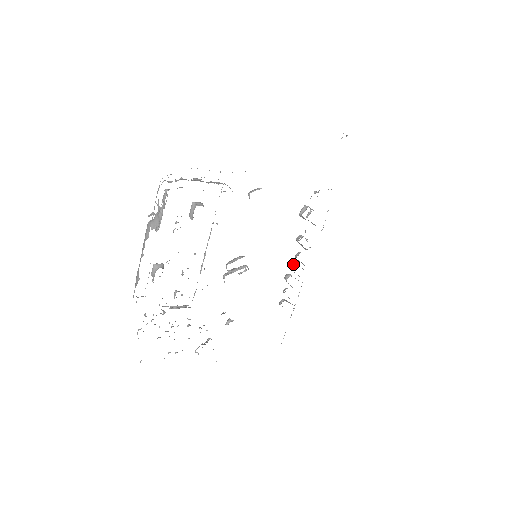
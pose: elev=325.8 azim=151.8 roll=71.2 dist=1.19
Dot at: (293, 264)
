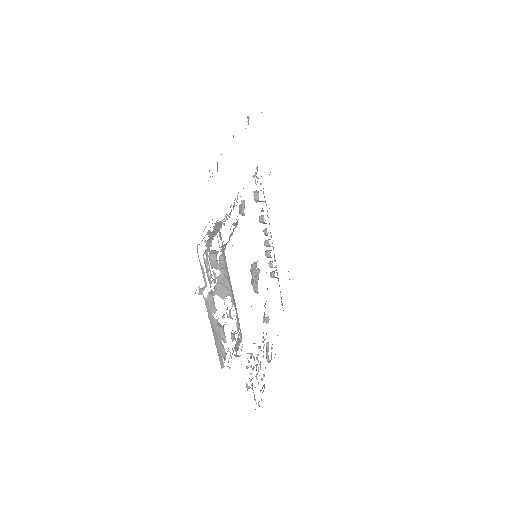
Dot at: (265, 242)
